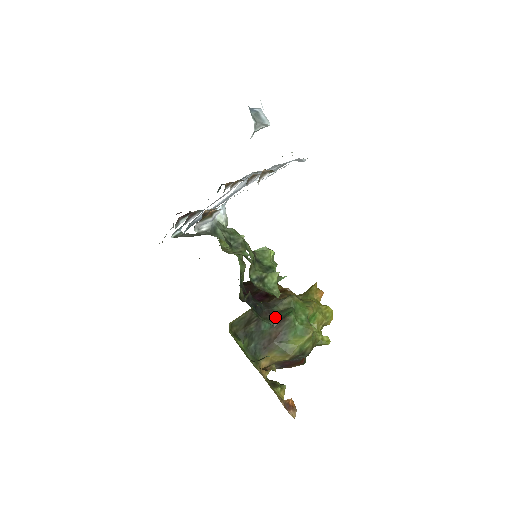
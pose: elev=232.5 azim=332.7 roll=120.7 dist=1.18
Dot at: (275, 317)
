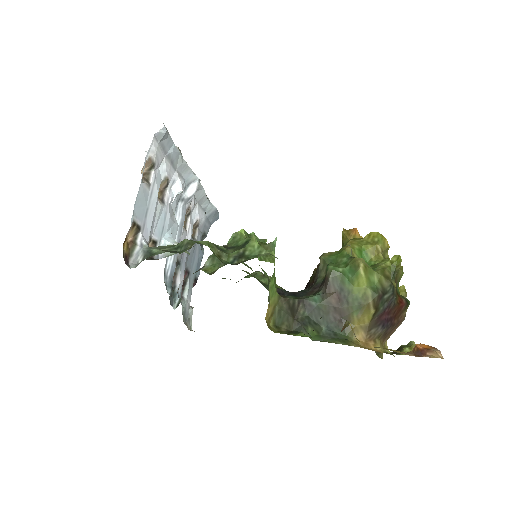
Dot at: (320, 286)
